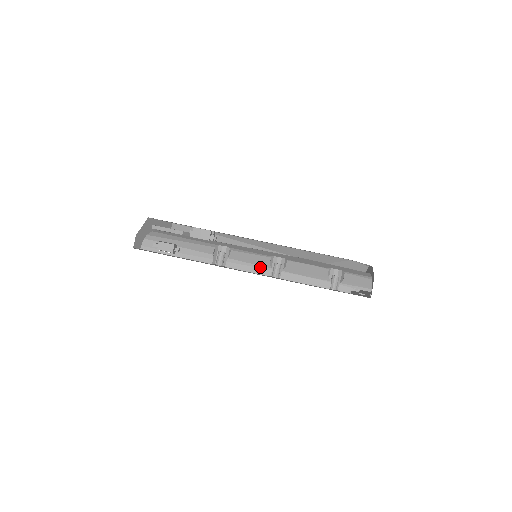
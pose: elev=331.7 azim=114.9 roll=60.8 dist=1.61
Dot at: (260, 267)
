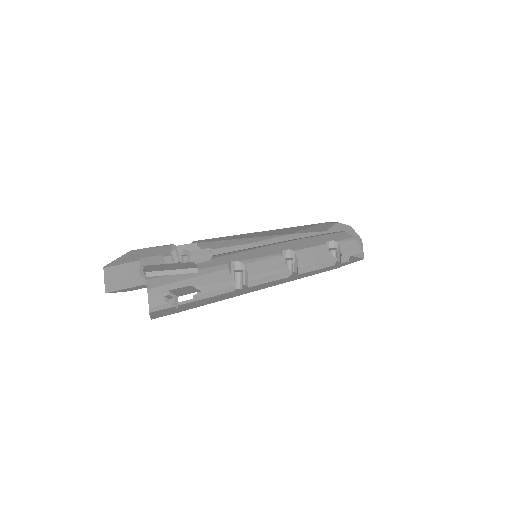
Dot at: (280, 272)
